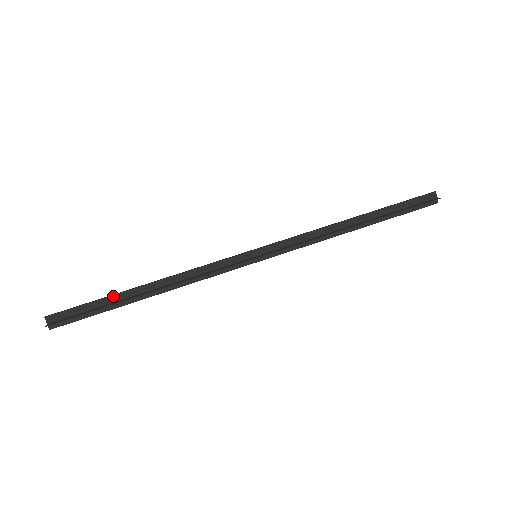
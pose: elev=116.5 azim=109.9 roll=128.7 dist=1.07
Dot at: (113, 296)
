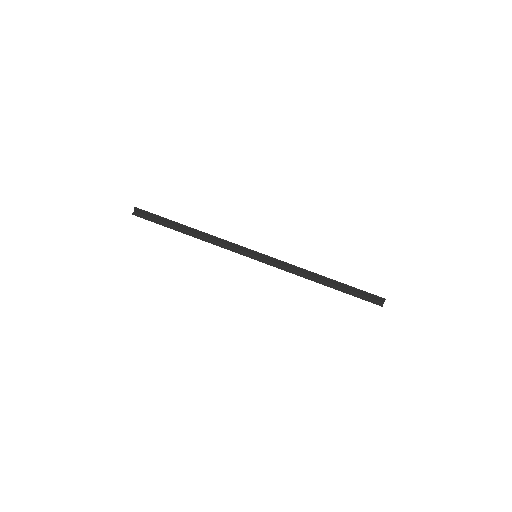
Dot at: (172, 222)
